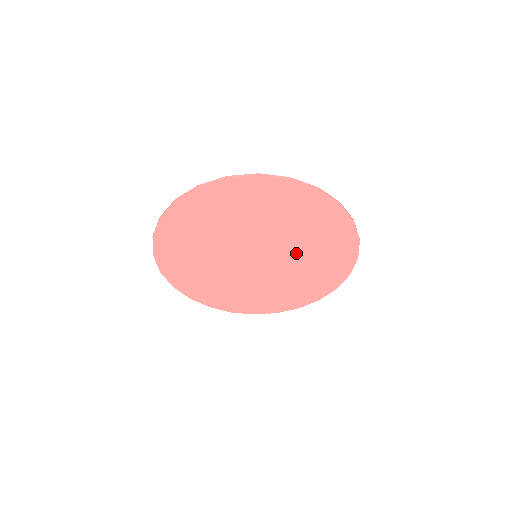
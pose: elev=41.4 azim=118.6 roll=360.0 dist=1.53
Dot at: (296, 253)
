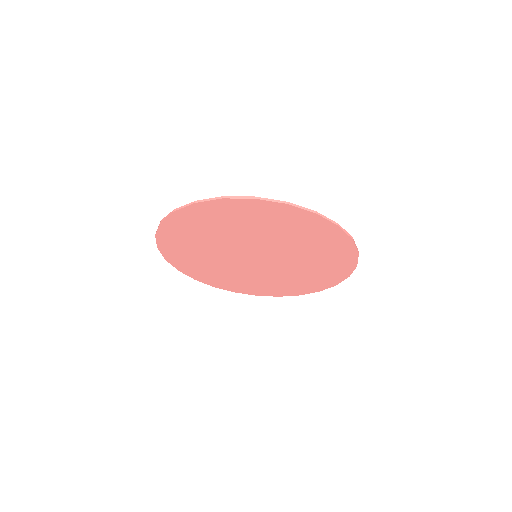
Dot at: (295, 262)
